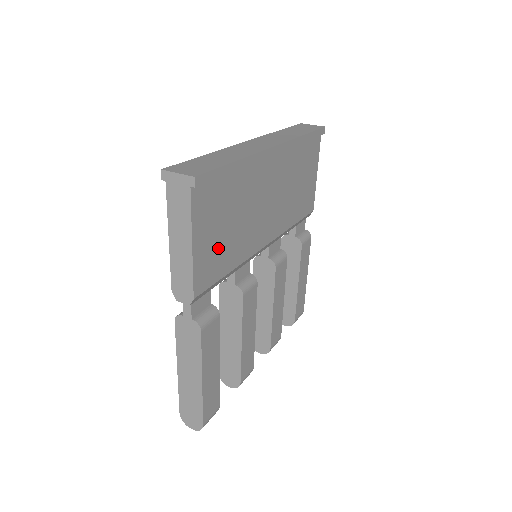
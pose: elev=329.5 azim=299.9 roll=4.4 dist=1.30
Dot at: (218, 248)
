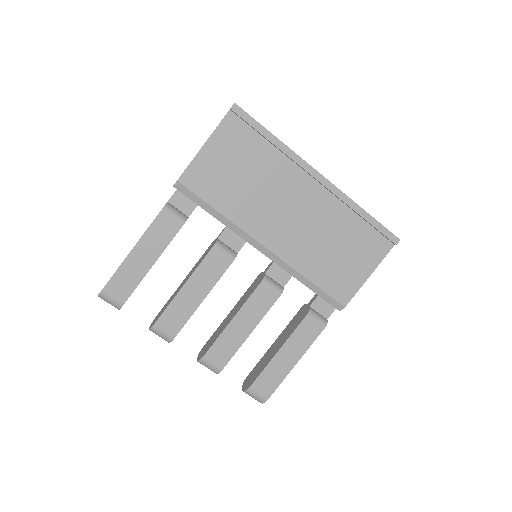
Dot at: (221, 177)
